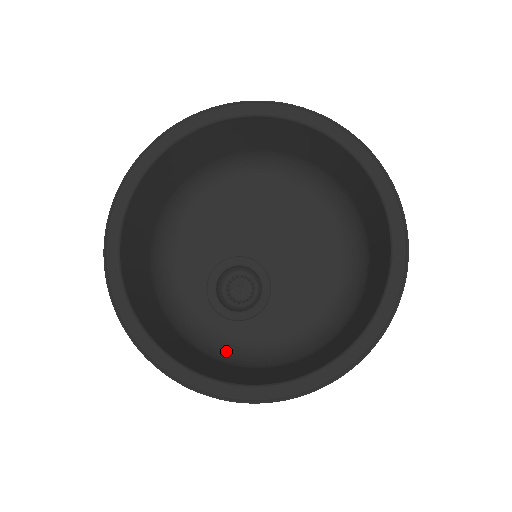
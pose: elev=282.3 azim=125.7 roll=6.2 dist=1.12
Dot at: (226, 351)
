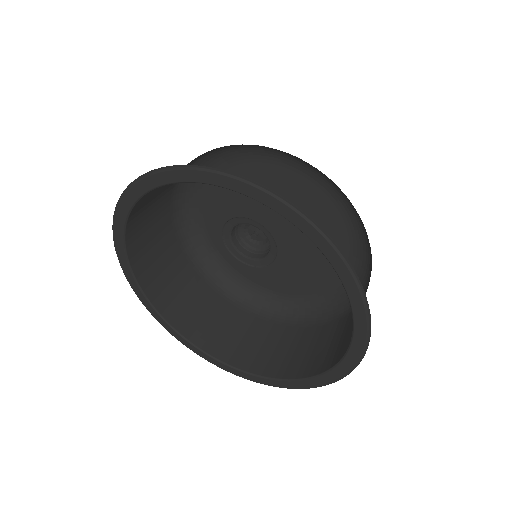
Dot at: (226, 278)
